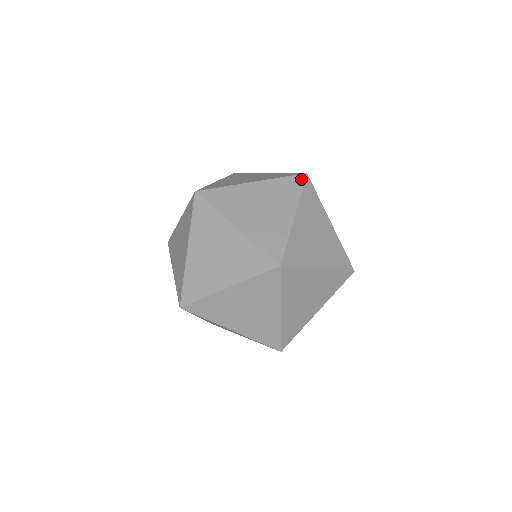
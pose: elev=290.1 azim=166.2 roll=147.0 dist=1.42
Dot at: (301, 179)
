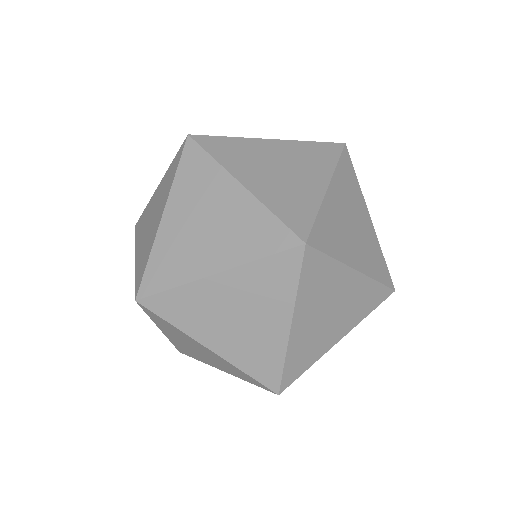
Dot at: (287, 242)
